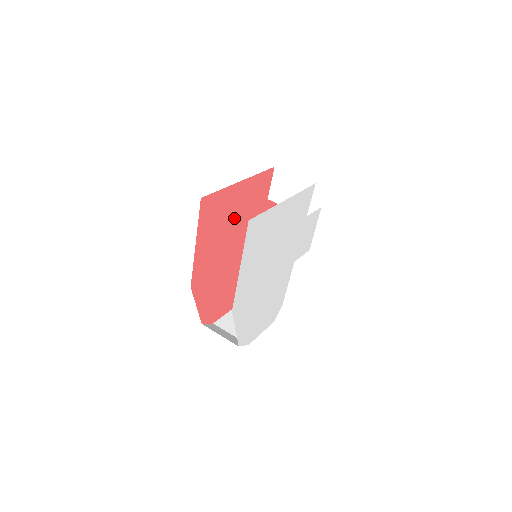
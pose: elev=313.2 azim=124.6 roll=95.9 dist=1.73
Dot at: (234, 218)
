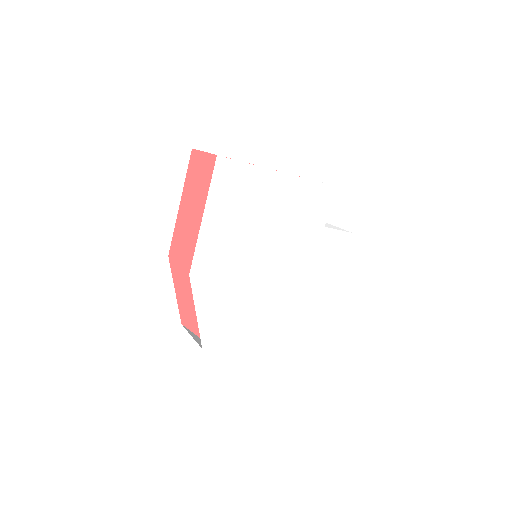
Dot at: occluded
